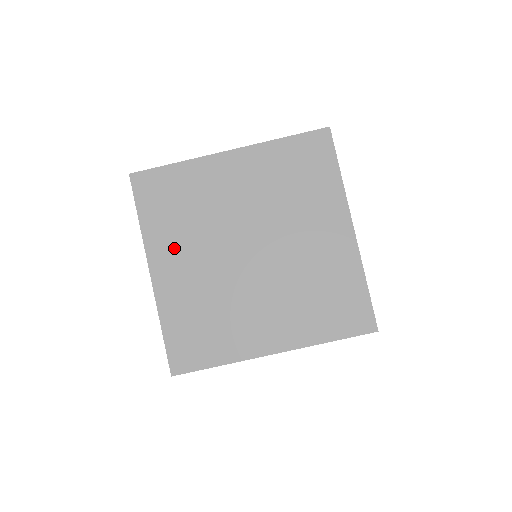
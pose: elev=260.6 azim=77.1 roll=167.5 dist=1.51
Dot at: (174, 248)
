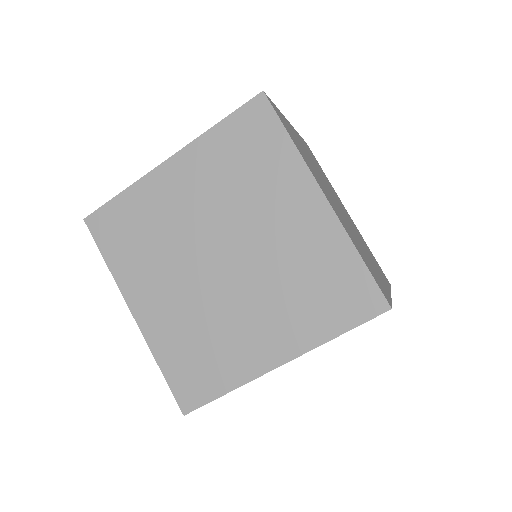
Dot at: (146, 281)
